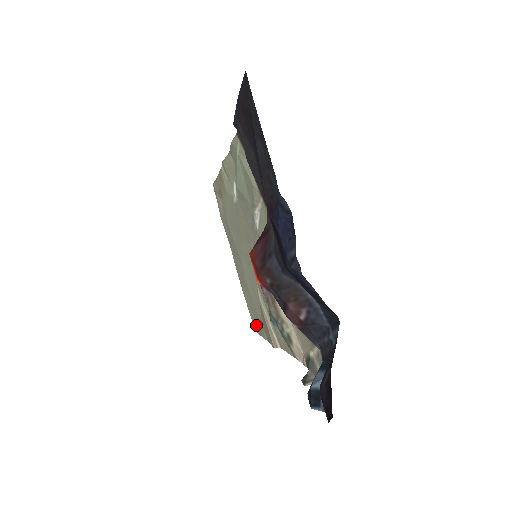
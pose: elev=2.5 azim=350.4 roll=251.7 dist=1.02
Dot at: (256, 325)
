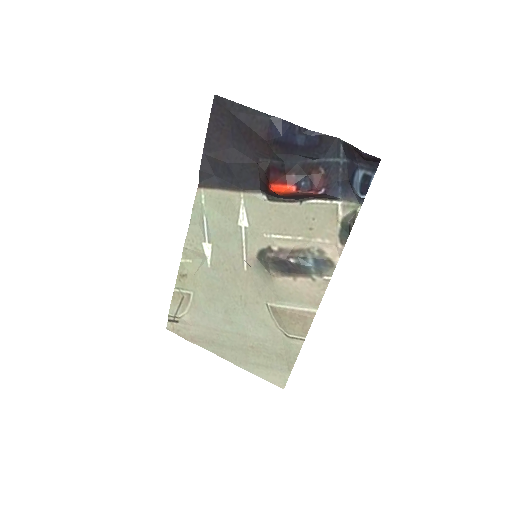
Dot at: (282, 370)
